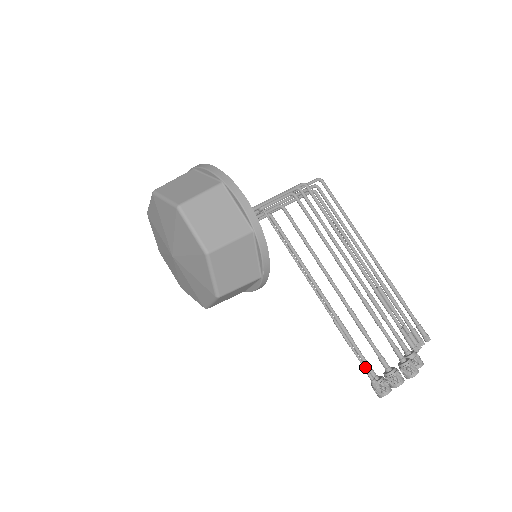
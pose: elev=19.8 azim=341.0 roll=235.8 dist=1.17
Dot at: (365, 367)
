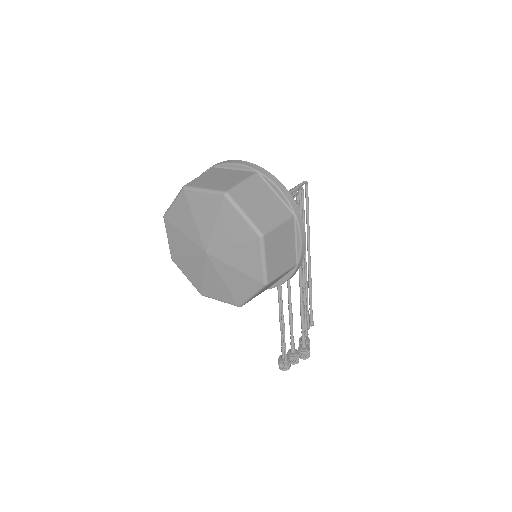
Dot at: occluded
